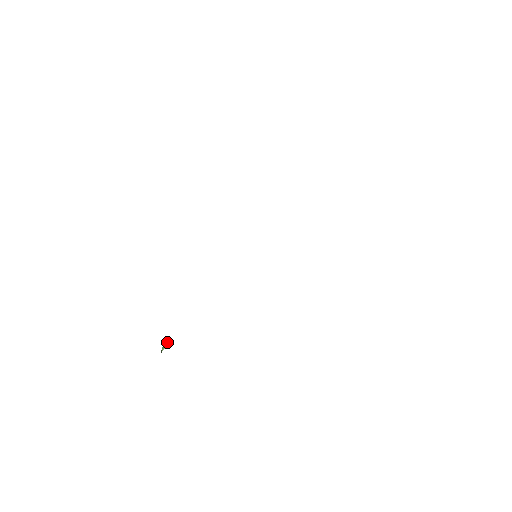
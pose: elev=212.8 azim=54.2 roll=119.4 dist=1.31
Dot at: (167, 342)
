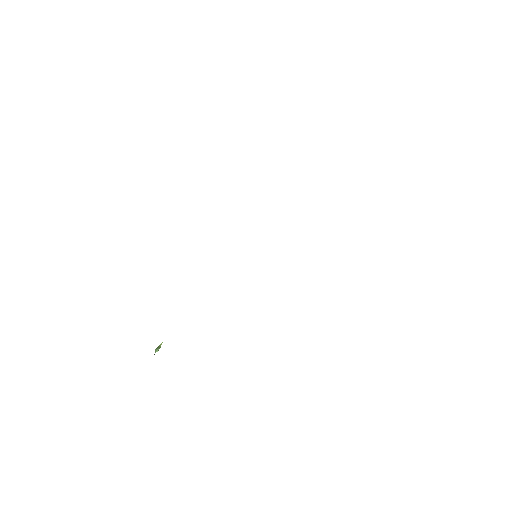
Dot at: (161, 344)
